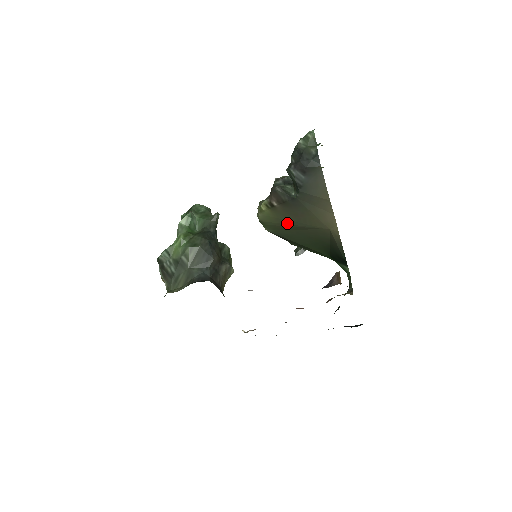
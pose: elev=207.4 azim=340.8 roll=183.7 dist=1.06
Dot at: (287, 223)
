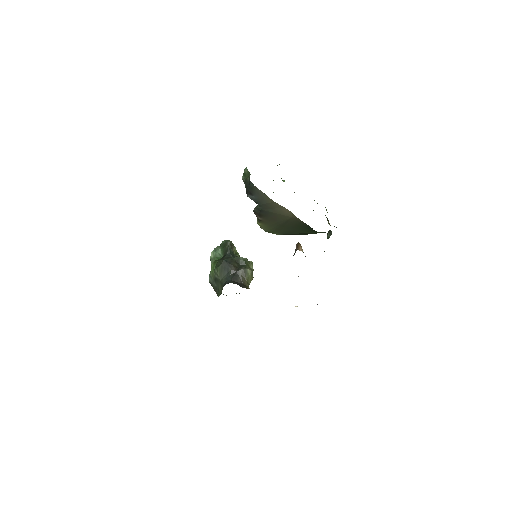
Dot at: (275, 226)
